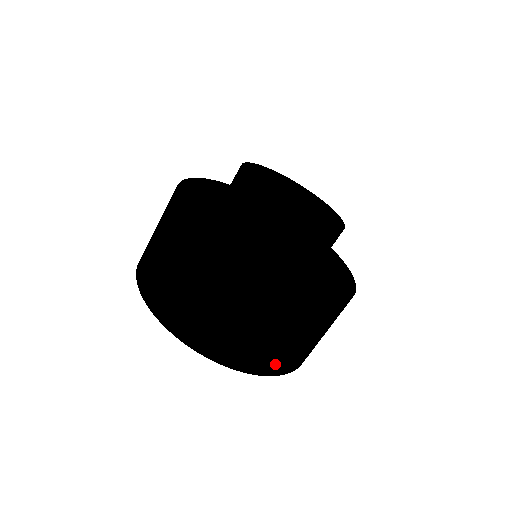
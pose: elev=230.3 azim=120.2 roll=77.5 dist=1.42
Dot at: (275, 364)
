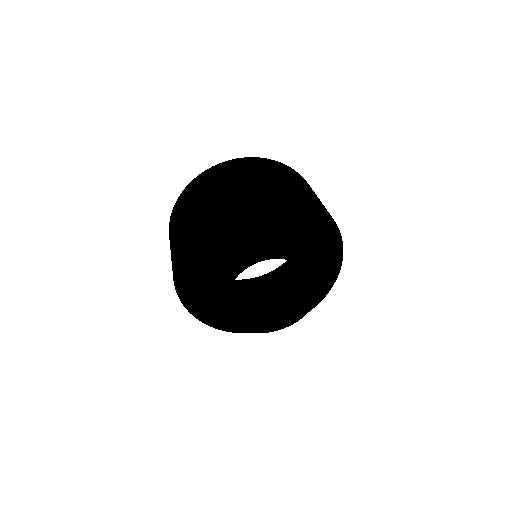
Dot at: occluded
